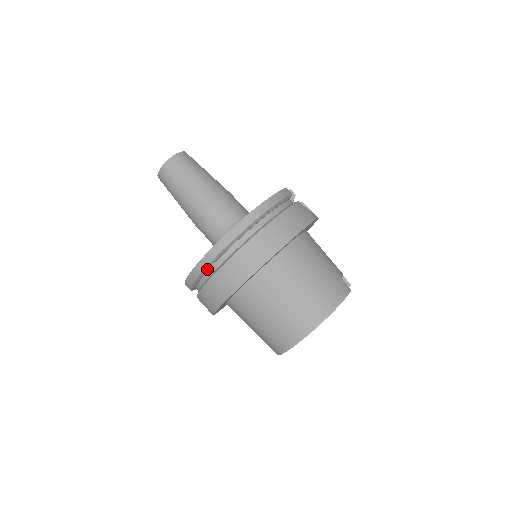
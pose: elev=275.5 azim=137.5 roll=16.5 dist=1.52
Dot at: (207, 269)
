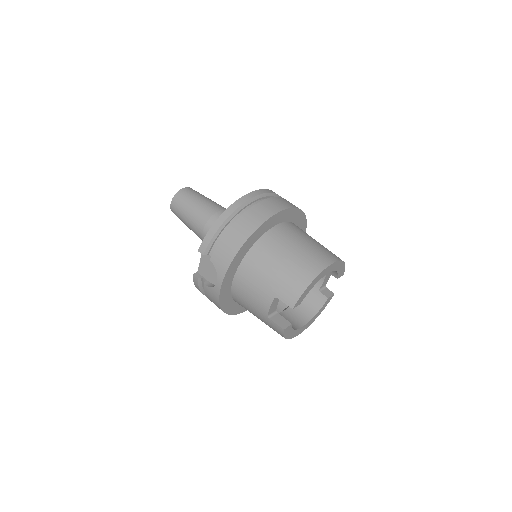
Dot at: (243, 207)
